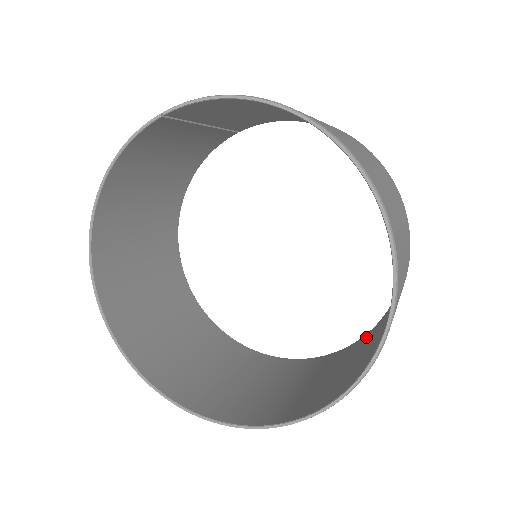
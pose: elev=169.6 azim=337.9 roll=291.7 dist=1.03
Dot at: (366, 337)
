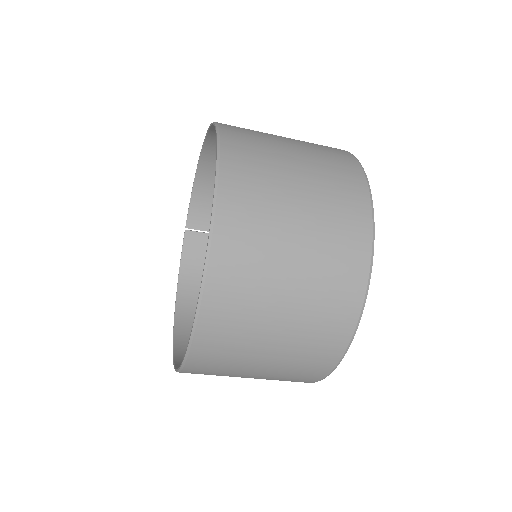
Dot at: (354, 229)
